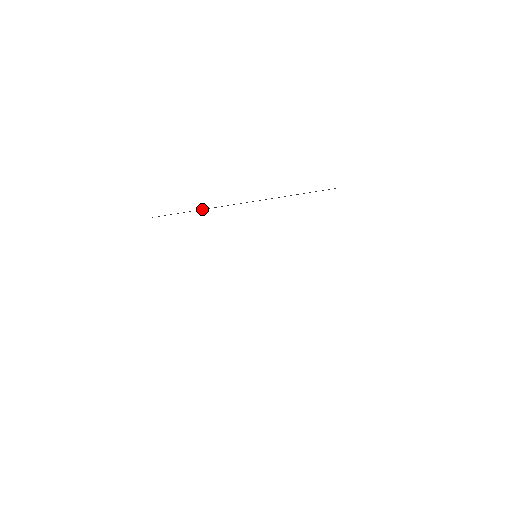
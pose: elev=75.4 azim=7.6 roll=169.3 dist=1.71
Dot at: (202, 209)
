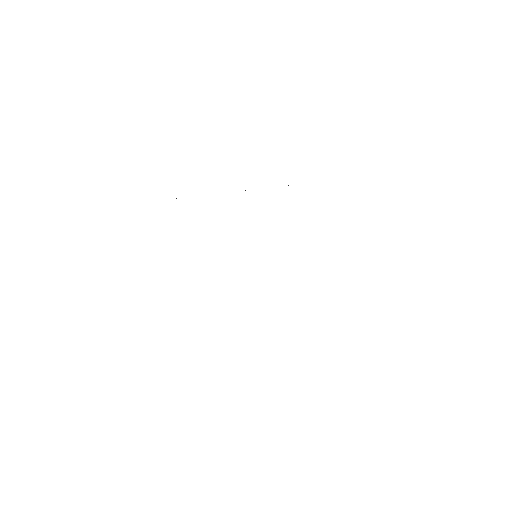
Dot at: occluded
